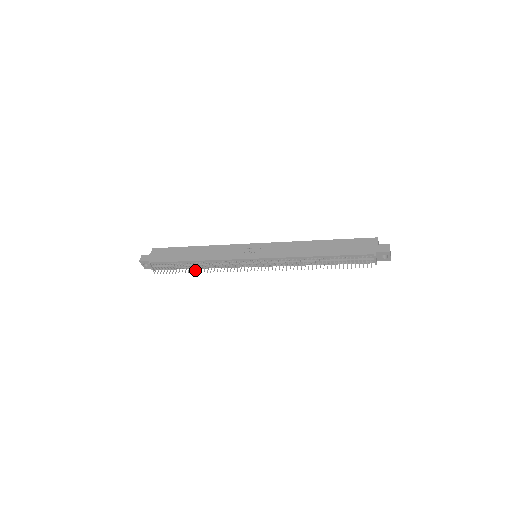
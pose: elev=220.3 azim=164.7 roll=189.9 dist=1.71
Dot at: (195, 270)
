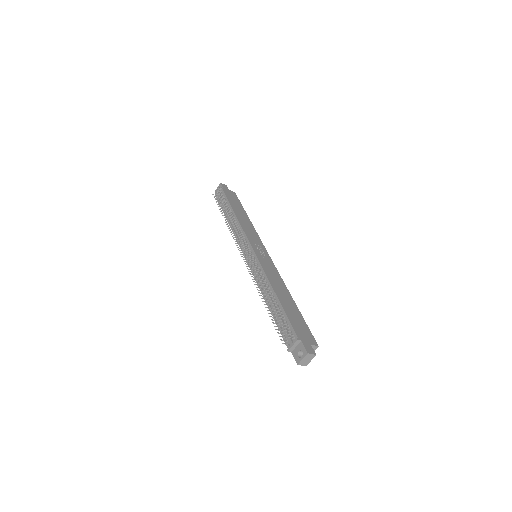
Dot at: (226, 218)
